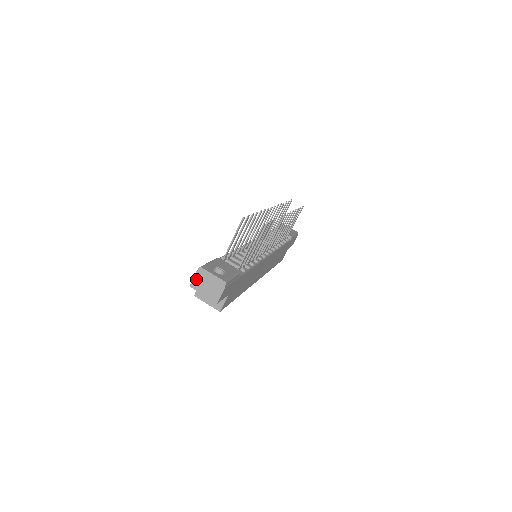
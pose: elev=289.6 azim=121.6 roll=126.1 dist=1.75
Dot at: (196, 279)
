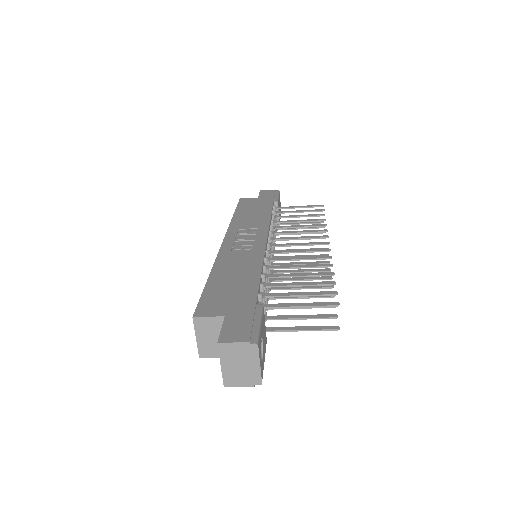
Dot at: (236, 347)
